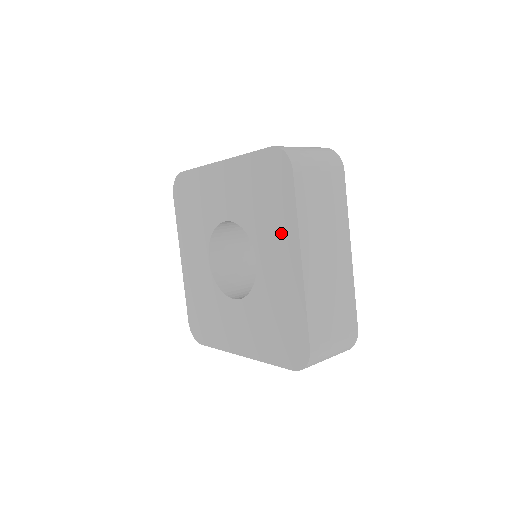
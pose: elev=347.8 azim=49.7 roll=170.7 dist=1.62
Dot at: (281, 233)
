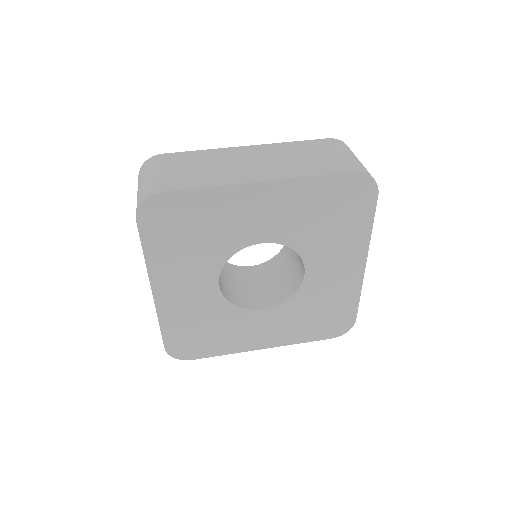
Dot at: (347, 246)
